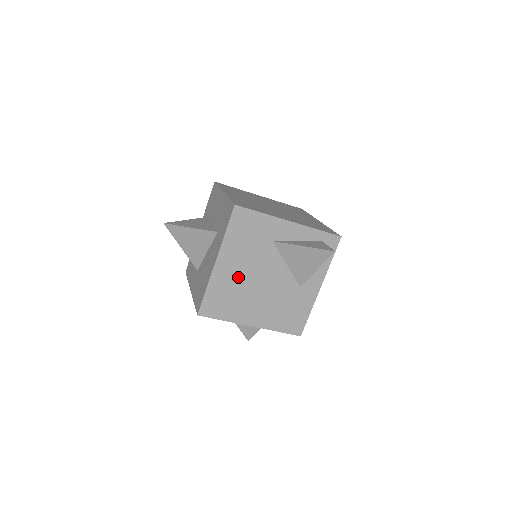
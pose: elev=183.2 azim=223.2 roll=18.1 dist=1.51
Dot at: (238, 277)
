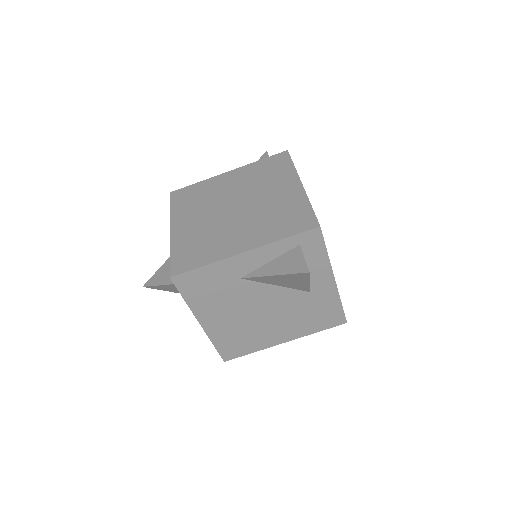
Dot at: (234, 321)
